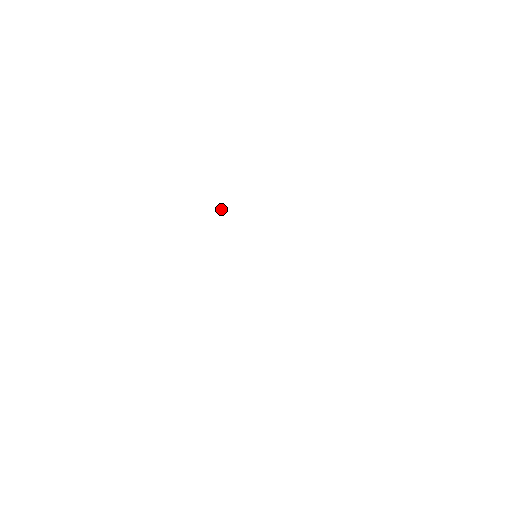
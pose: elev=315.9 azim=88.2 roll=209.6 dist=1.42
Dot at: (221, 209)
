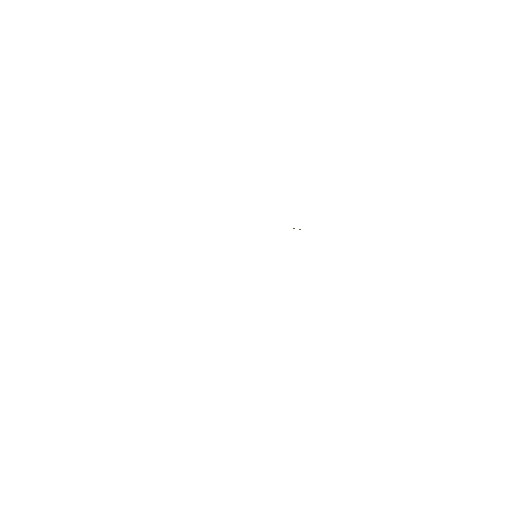
Dot at: occluded
